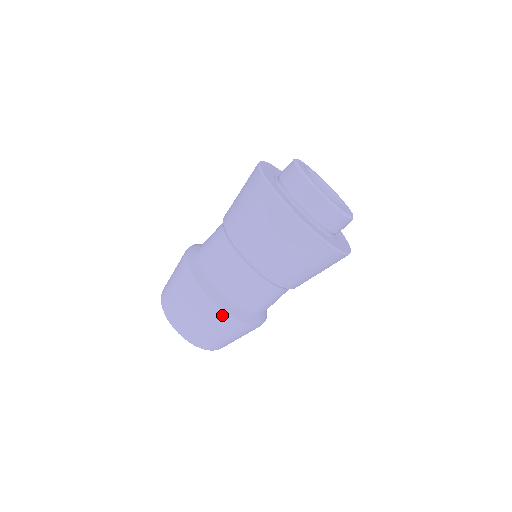
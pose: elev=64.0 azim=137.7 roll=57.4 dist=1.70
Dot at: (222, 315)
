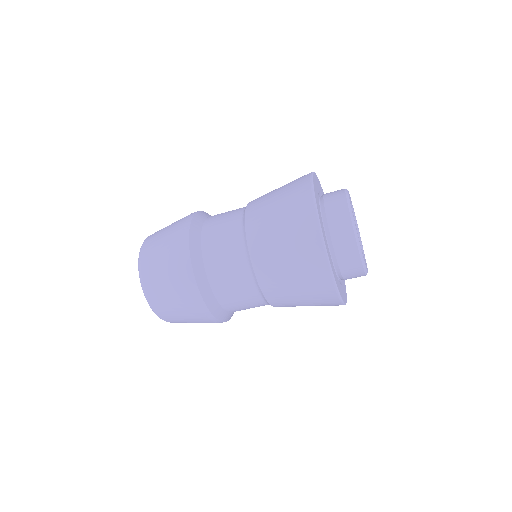
Dot at: occluded
